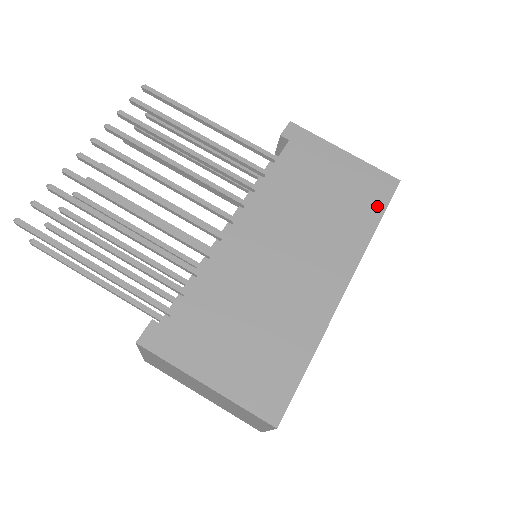
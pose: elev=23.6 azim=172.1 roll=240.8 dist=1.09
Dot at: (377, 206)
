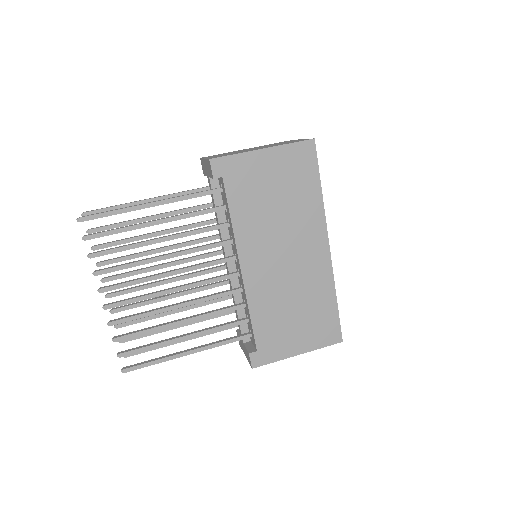
Dot at: (312, 175)
